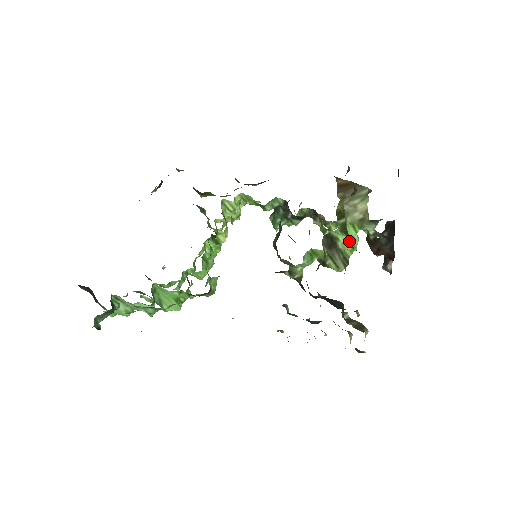
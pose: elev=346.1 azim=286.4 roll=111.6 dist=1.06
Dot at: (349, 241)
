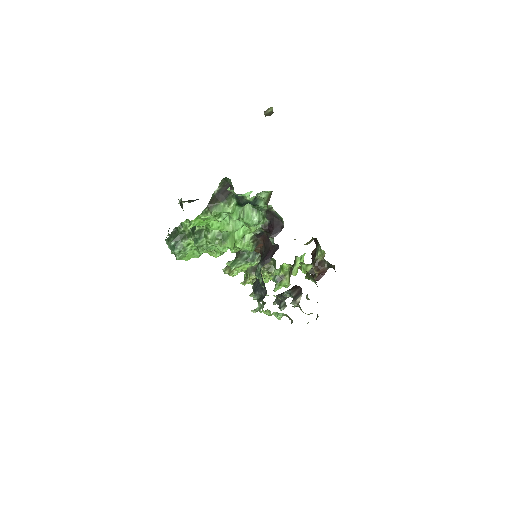
Dot at: occluded
